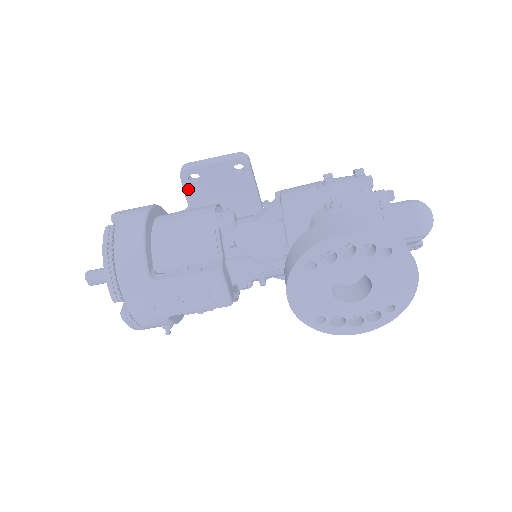
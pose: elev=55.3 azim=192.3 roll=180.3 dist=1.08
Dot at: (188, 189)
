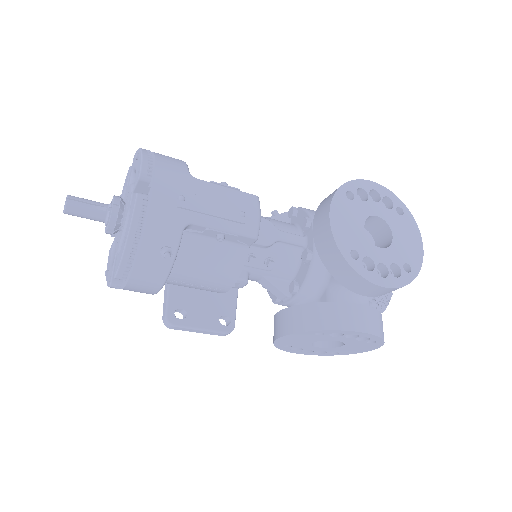
Dot at: occluded
